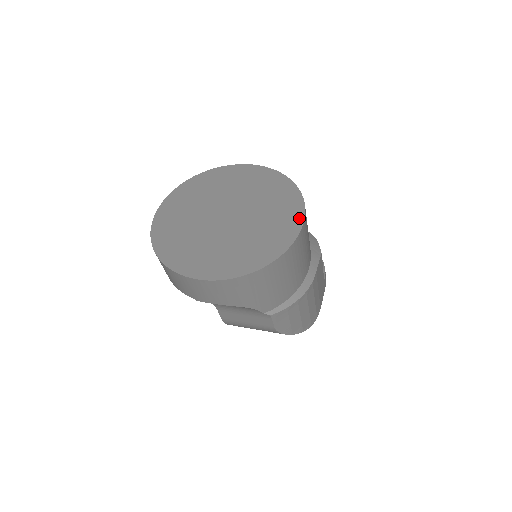
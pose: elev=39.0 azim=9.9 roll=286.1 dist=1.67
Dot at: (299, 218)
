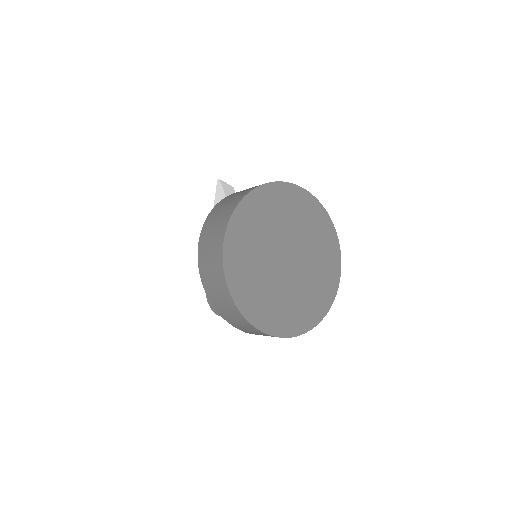
Dot at: (338, 265)
